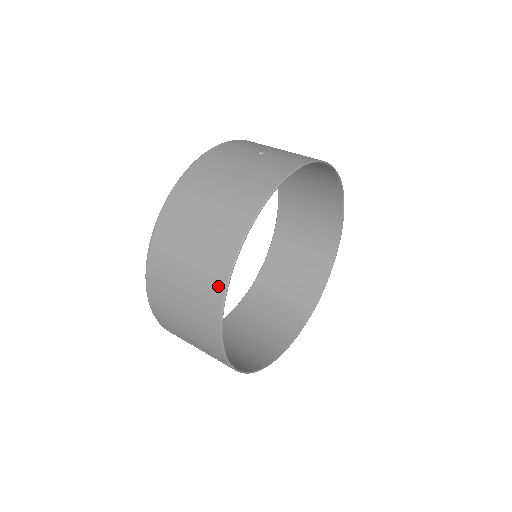
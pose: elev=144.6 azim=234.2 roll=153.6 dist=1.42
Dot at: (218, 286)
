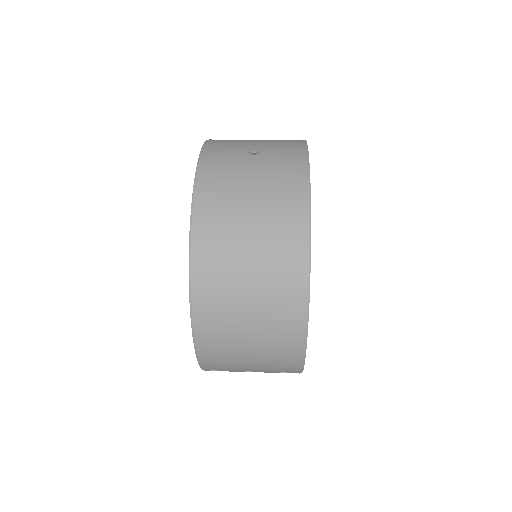
Dot at: (297, 309)
